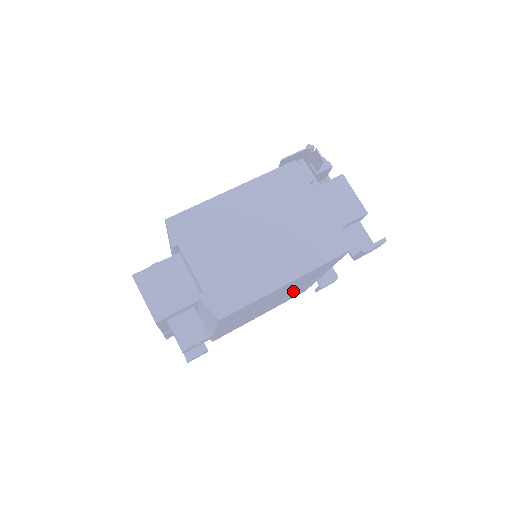
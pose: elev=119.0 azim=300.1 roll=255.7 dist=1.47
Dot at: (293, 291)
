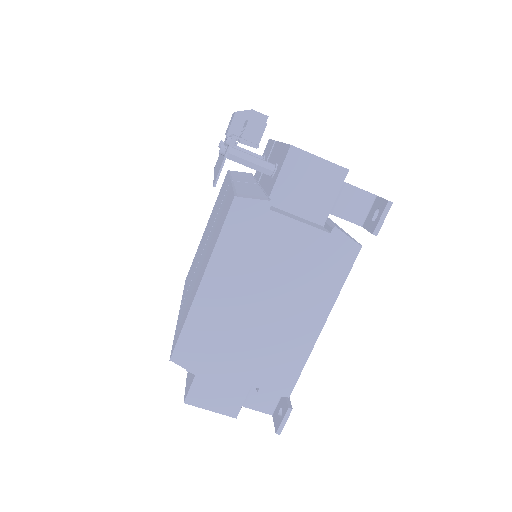
Dot at: occluded
